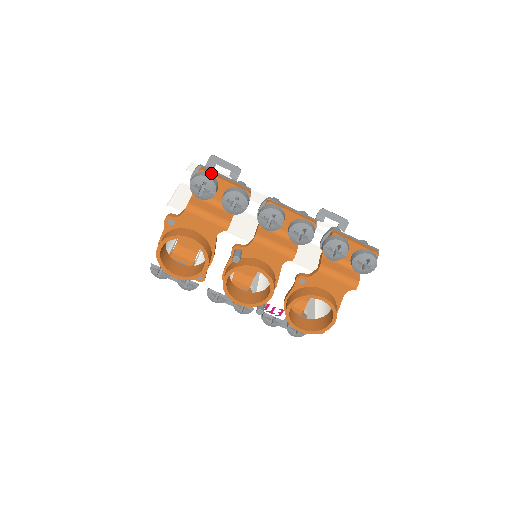
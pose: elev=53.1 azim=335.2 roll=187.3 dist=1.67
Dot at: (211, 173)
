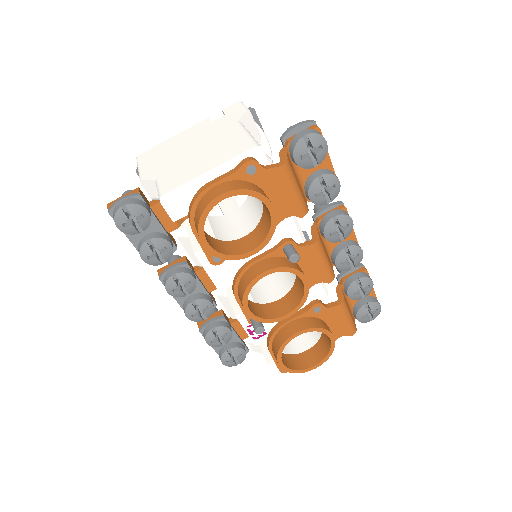
Dot at: occluded
